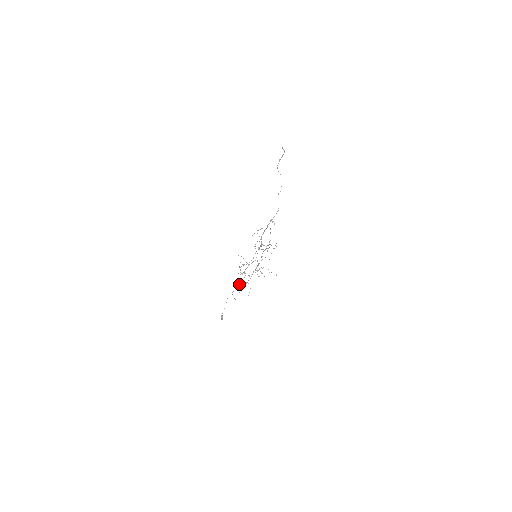
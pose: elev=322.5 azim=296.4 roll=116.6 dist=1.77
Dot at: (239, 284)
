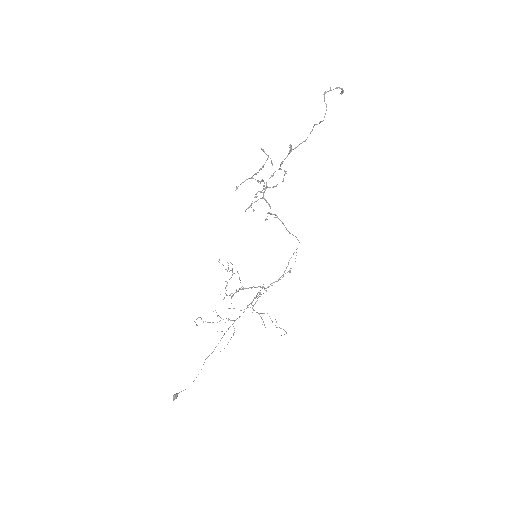
Dot at: (217, 315)
